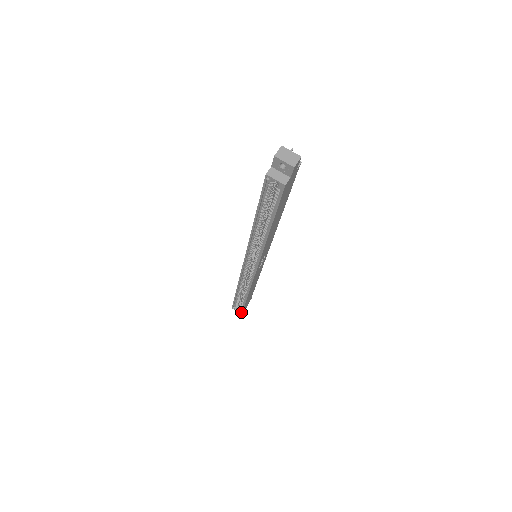
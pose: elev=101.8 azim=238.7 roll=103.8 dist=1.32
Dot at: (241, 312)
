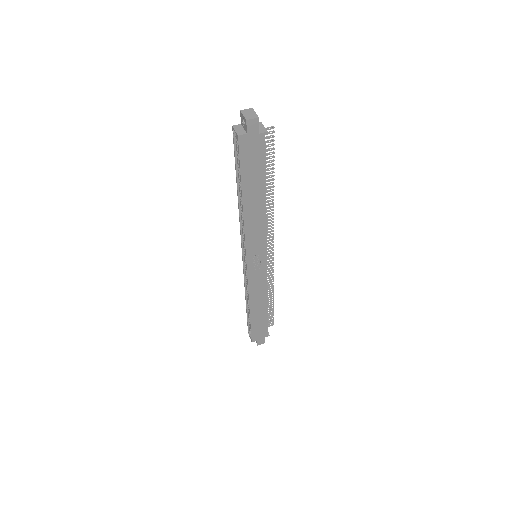
Dot at: (251, 339)
